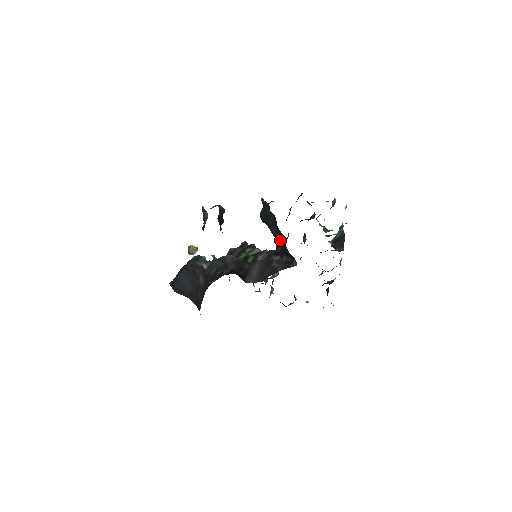
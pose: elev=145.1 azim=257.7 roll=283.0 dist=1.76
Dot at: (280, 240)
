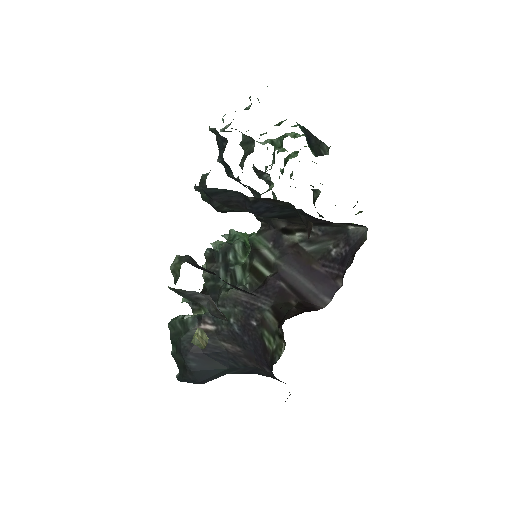
Dot at: (290, 216)
